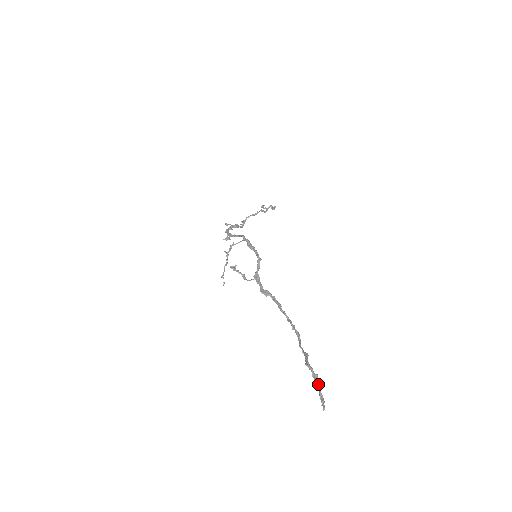
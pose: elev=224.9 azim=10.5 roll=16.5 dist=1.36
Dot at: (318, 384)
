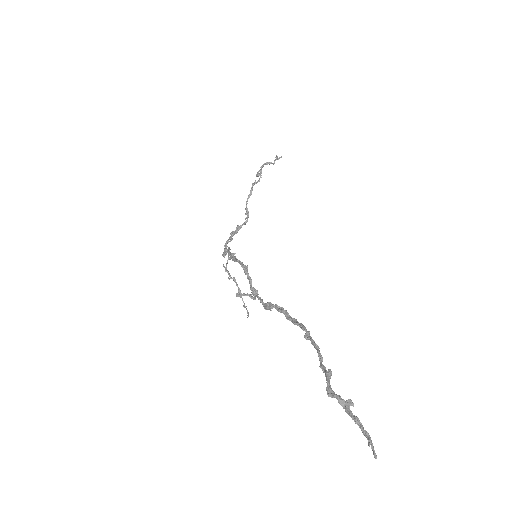
Dot at: (353, 417)
